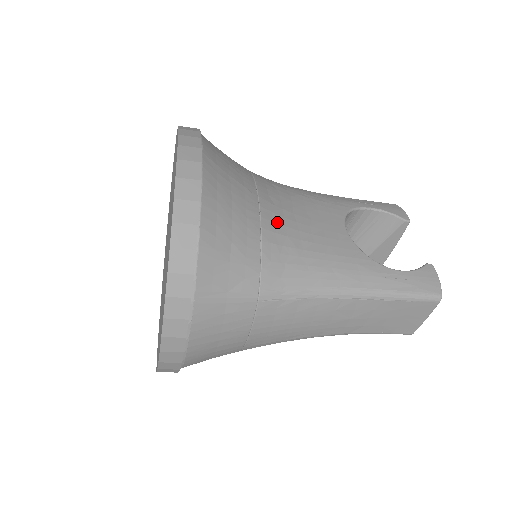
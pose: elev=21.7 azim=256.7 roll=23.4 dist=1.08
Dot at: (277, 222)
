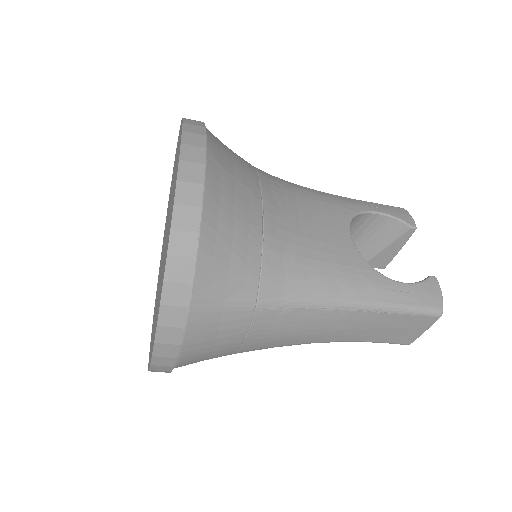
Dot at: (280, 227)
